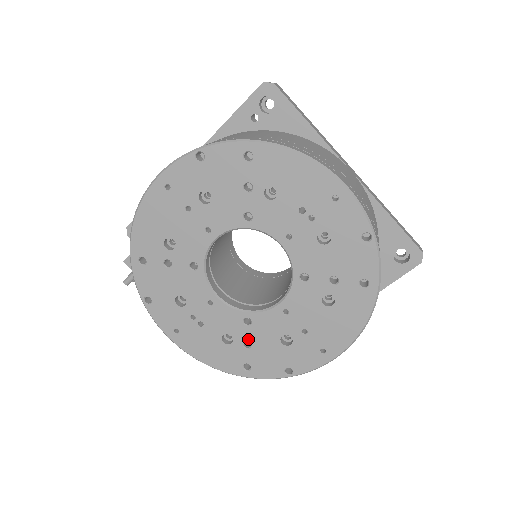
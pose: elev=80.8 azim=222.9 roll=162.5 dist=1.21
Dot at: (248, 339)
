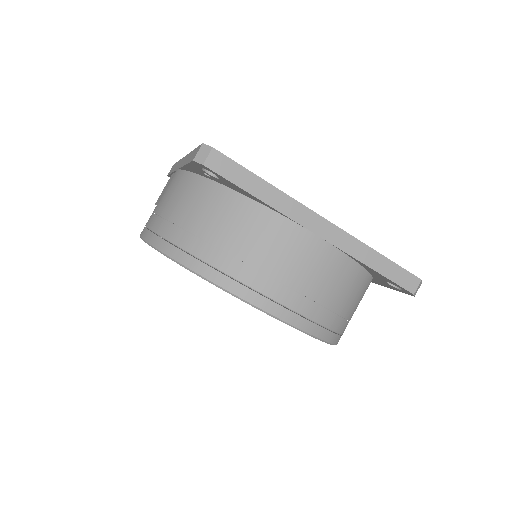
Dot at: occluded
